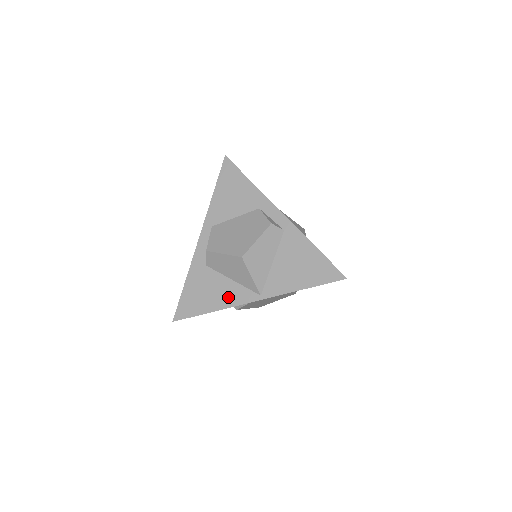
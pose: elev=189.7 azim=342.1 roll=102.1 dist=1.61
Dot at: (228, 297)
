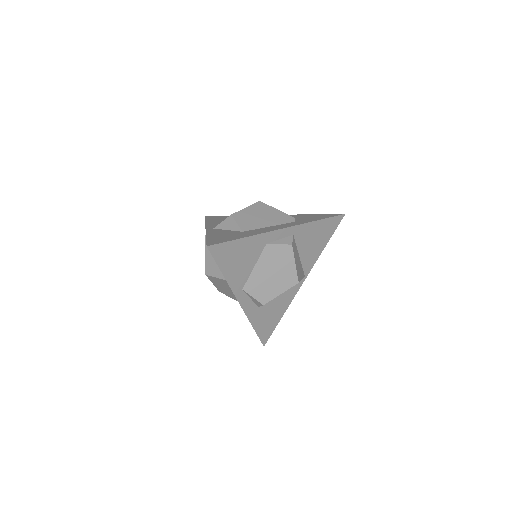
Dot at: (287, 300)
